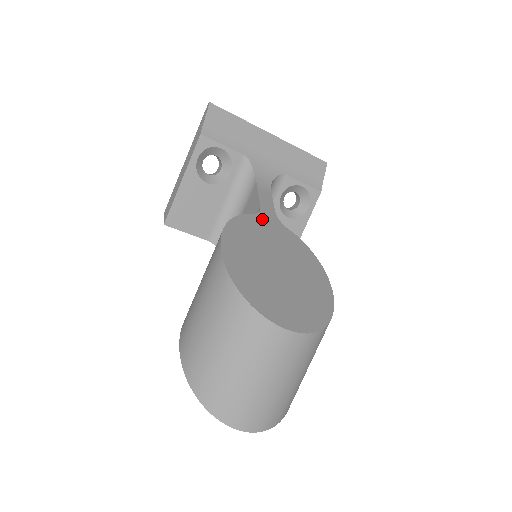
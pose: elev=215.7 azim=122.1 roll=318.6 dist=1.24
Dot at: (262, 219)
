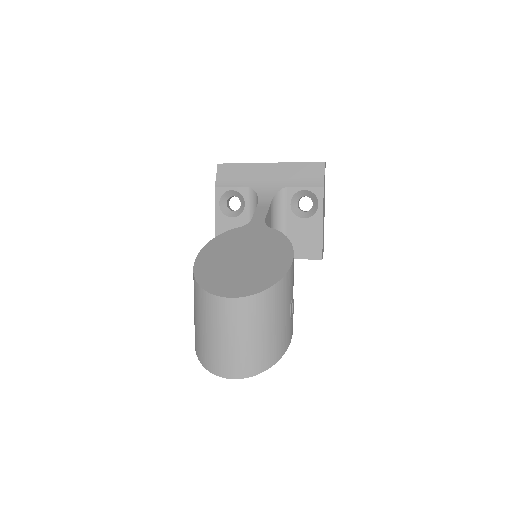
Dot at: (247, 228)
